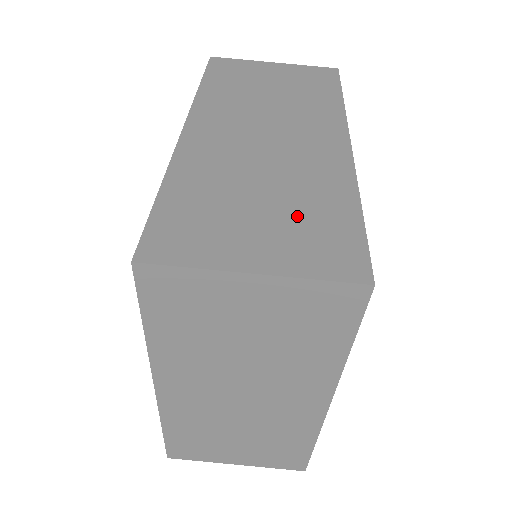
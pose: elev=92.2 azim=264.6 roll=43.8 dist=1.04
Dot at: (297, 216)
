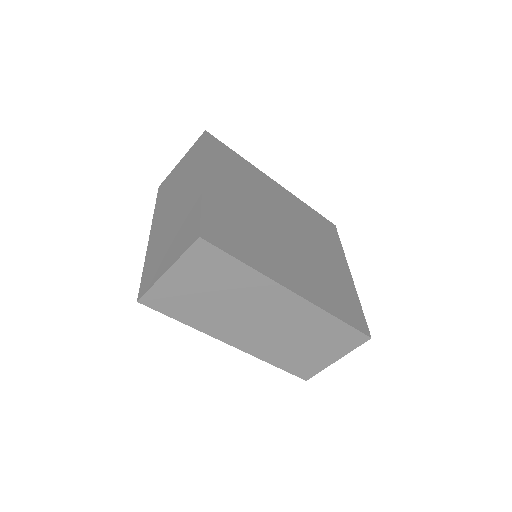
Dot at: (325, 340)
